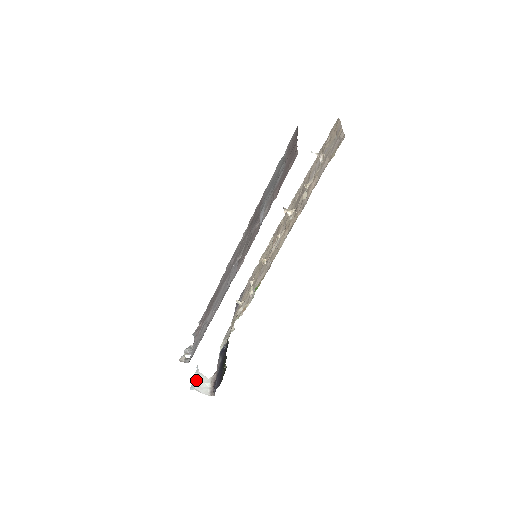
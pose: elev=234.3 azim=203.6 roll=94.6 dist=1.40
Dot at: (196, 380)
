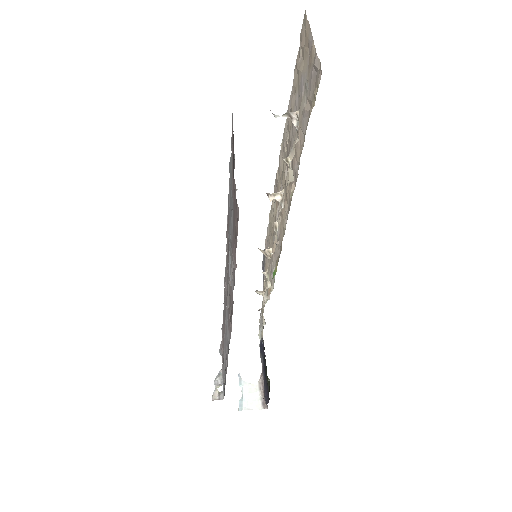
Dot at: (242, 394)
